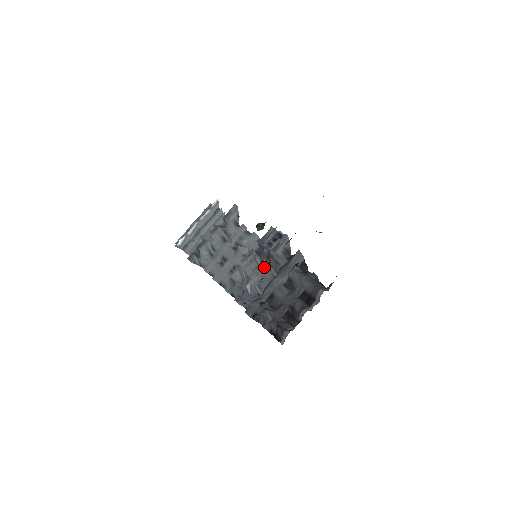
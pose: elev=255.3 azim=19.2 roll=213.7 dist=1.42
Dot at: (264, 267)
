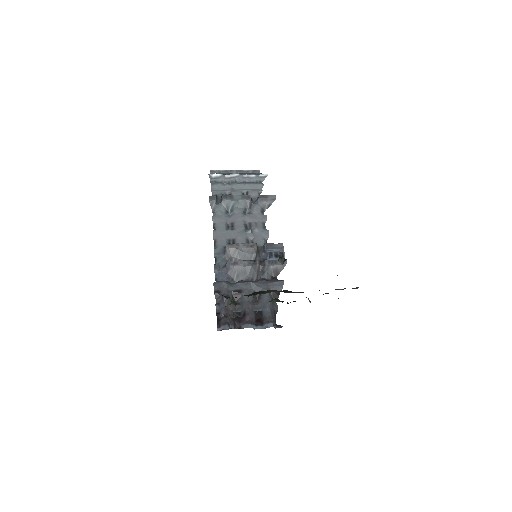
Dot at: (253, 266)
